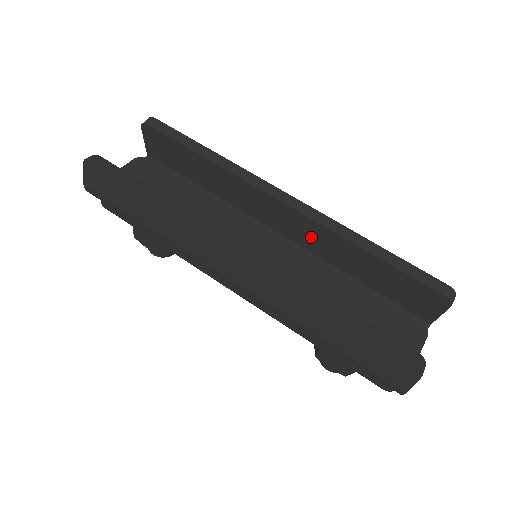
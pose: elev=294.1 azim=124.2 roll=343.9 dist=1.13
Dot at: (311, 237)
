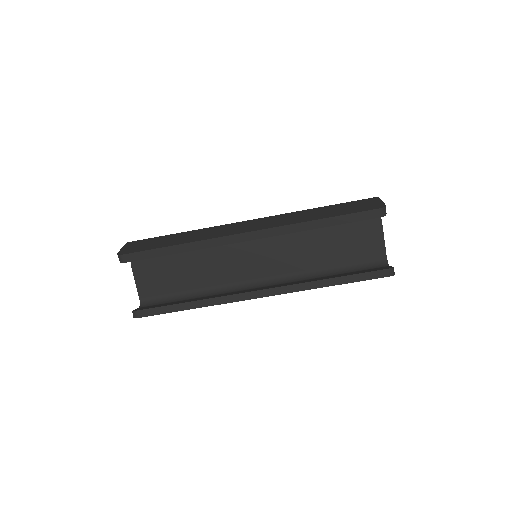
Dot at: occluded
